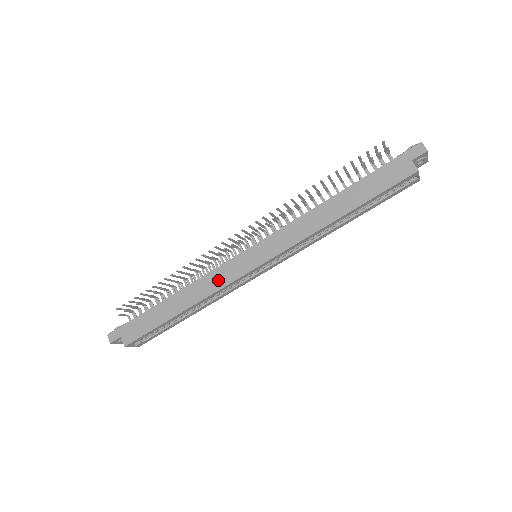
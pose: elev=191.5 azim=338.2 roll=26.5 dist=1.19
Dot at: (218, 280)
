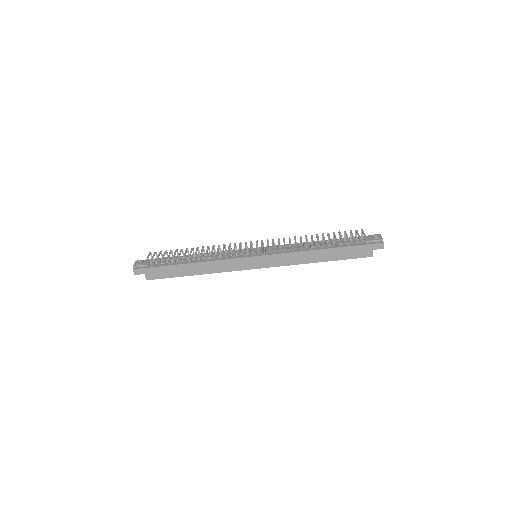
Dot at: (228, 266)
